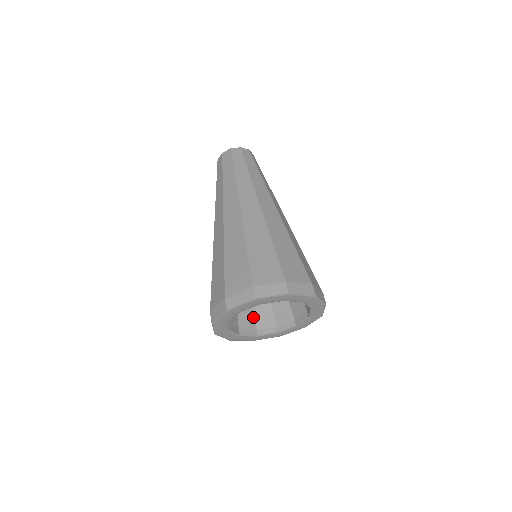
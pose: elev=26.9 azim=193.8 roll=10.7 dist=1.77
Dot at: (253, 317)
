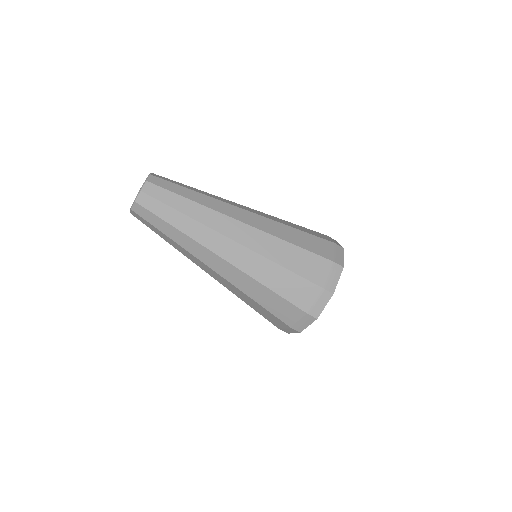
Dot at: occluded
